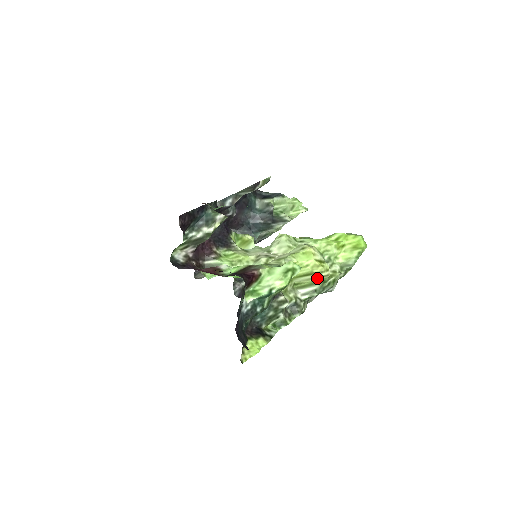
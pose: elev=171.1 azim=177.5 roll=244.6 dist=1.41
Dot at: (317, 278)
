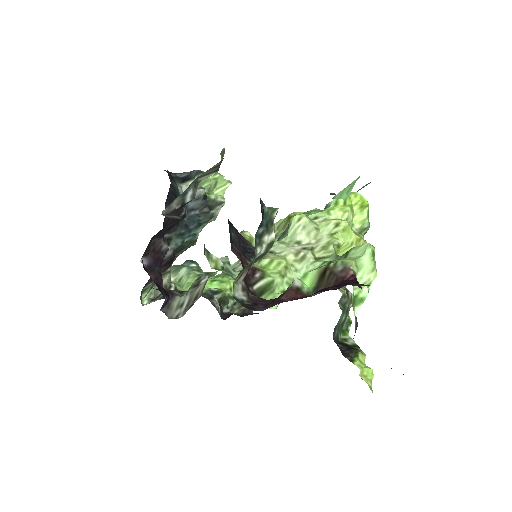
Dot at: occluded
